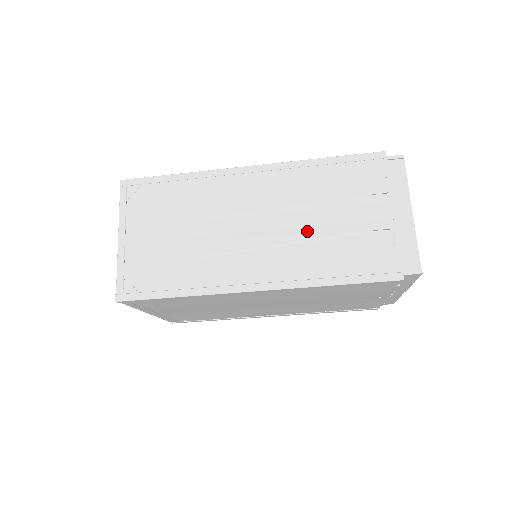
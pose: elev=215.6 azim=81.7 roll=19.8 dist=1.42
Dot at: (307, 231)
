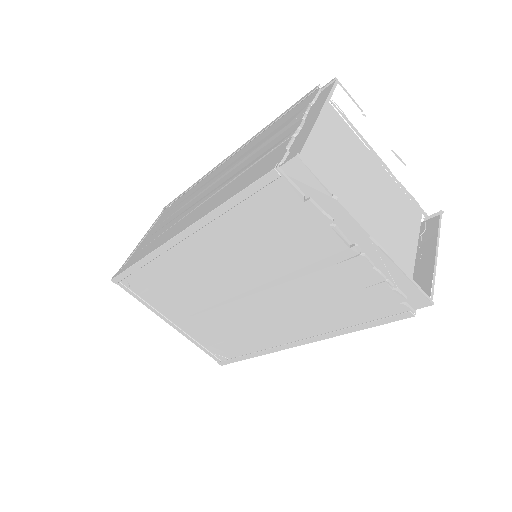
Dot at: (232, 177)
